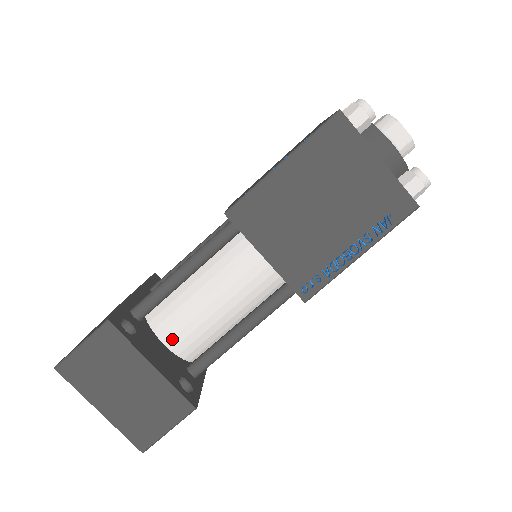
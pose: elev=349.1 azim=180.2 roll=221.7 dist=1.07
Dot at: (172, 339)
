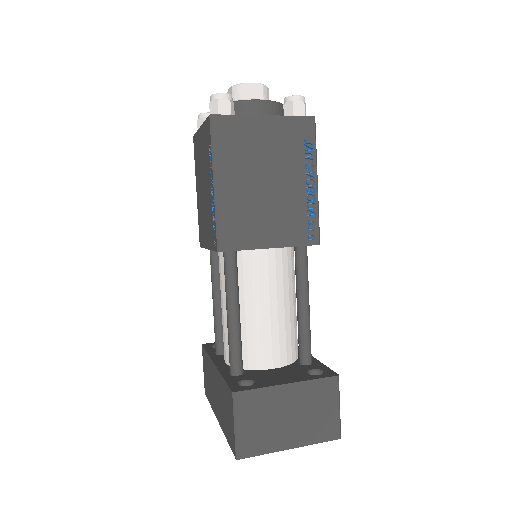
Dot at: (273, 360)
